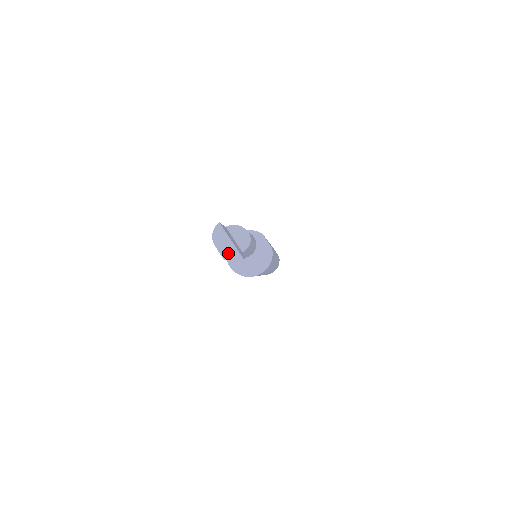
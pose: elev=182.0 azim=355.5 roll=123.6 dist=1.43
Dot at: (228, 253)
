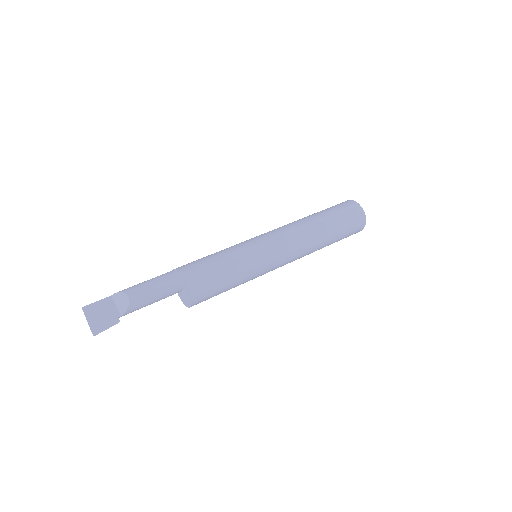
Dot at: (90, 329)
